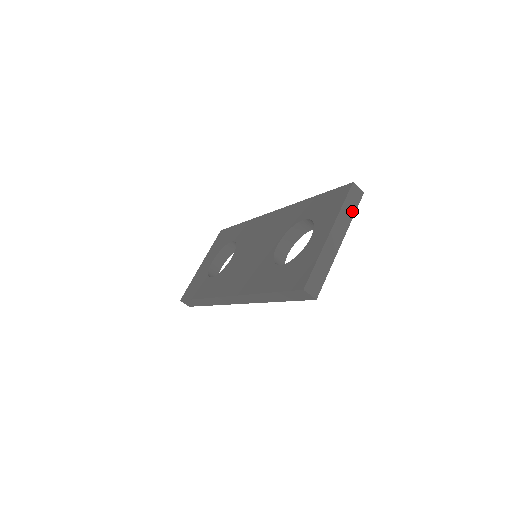
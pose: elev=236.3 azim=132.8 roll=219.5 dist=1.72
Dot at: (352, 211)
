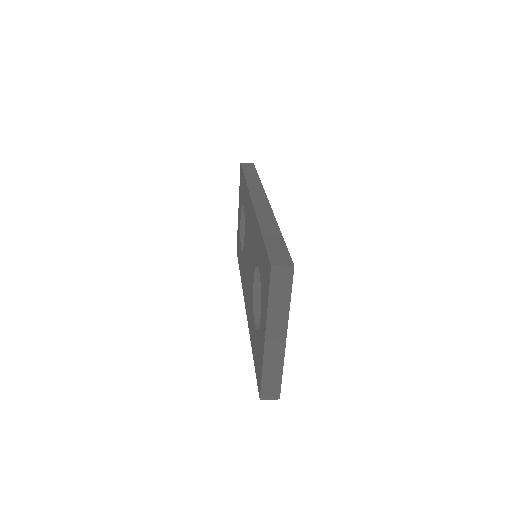
Dot at: (285, 298)
